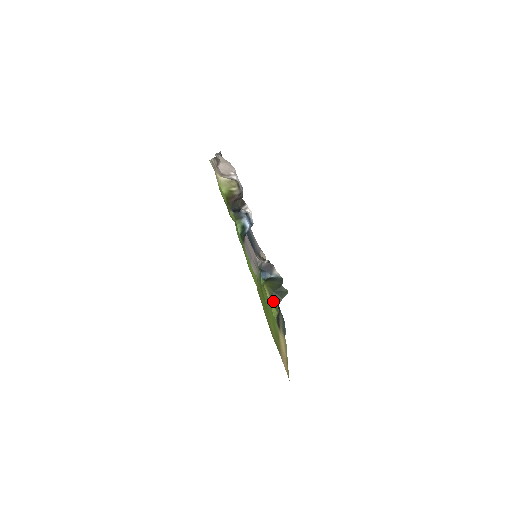
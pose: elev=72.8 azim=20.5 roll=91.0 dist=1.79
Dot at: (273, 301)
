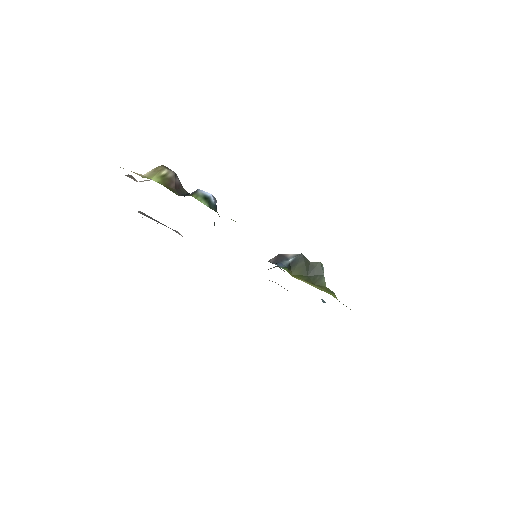
Dot at: (317, 286)
